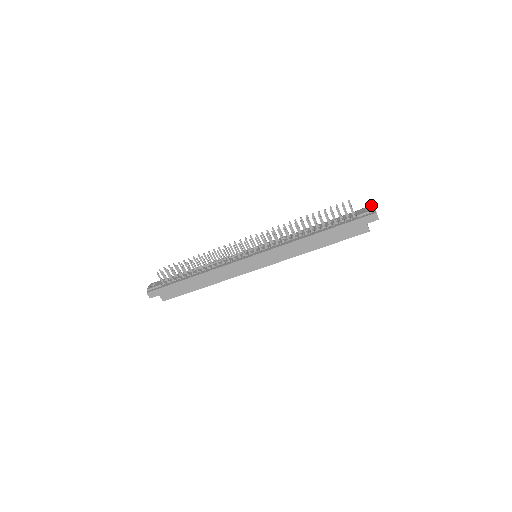
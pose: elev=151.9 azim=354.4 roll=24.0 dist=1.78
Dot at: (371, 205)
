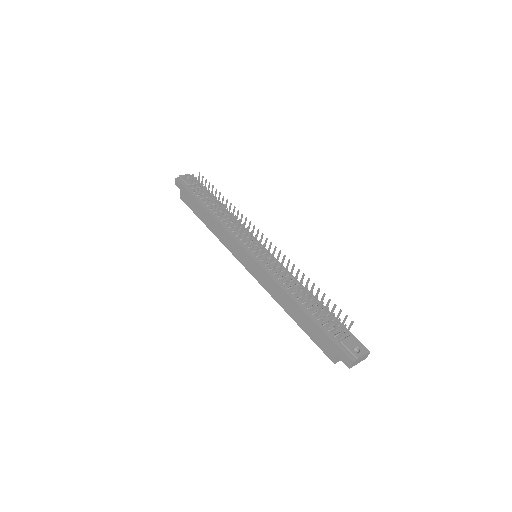
Dot at: (365, 349)
